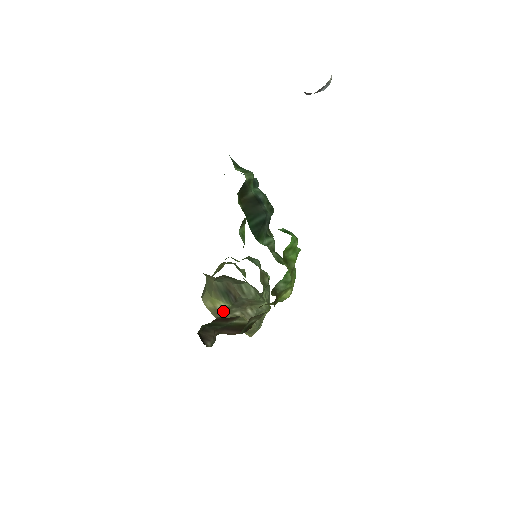
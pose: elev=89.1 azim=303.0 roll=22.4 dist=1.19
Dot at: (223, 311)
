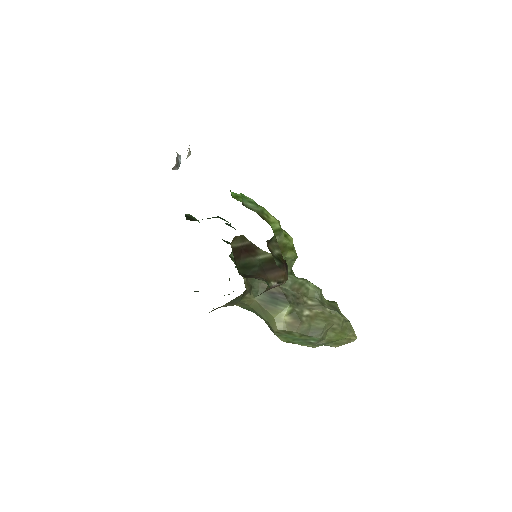
Dot at: (294, 319)
